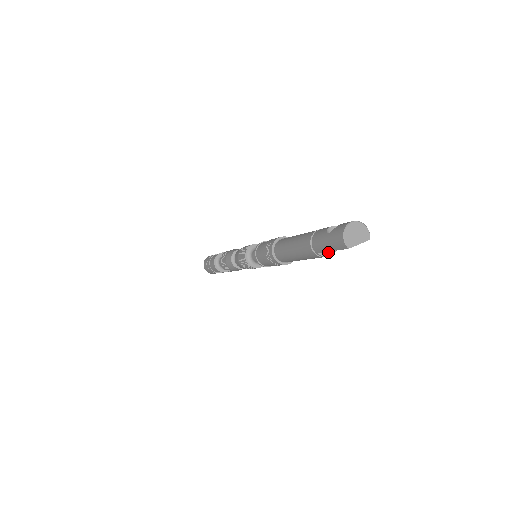
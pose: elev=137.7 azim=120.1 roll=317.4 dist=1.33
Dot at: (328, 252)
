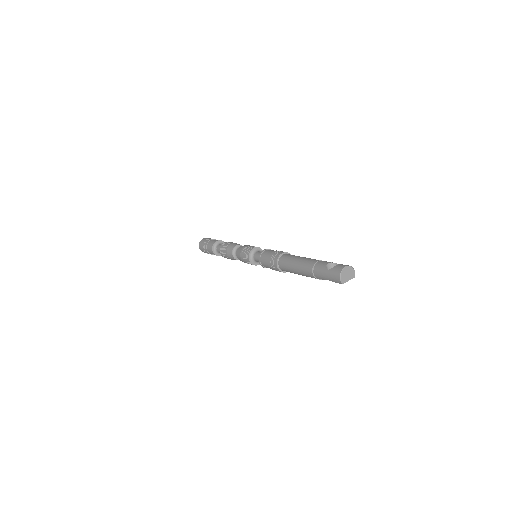
Dot at: occluded
